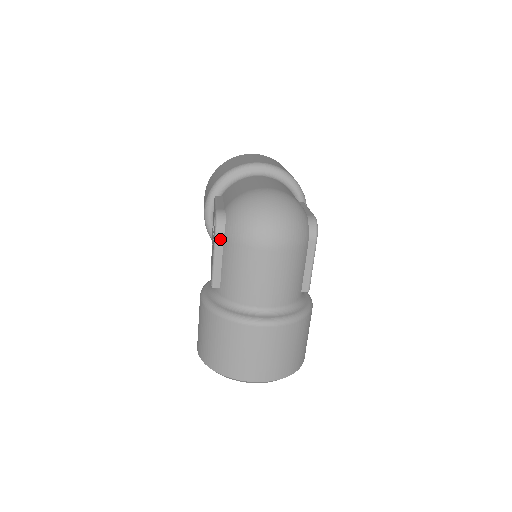
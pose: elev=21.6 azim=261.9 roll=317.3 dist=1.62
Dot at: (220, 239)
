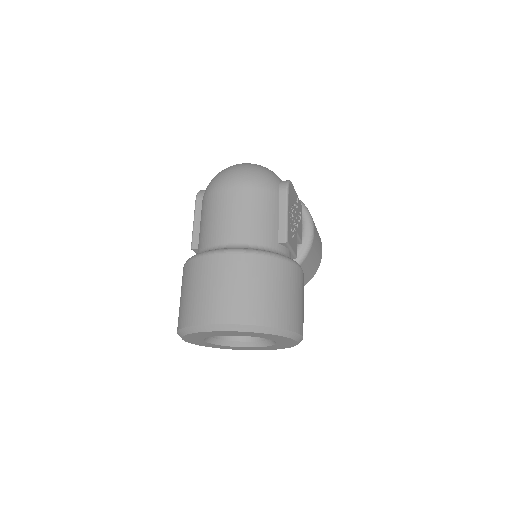
Dot at: (199, 203)
